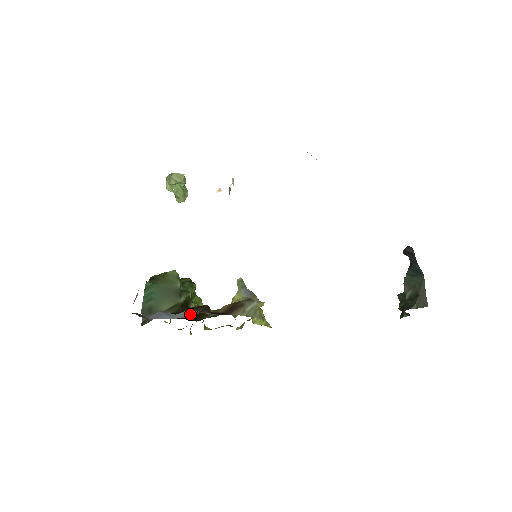
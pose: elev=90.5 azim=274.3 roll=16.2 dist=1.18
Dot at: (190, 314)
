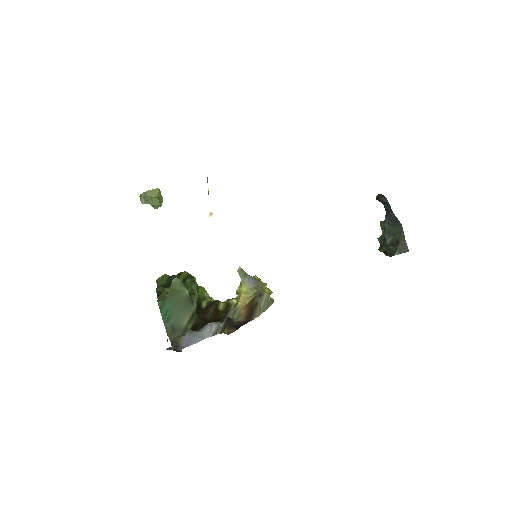
Dot at: (216, 330)
